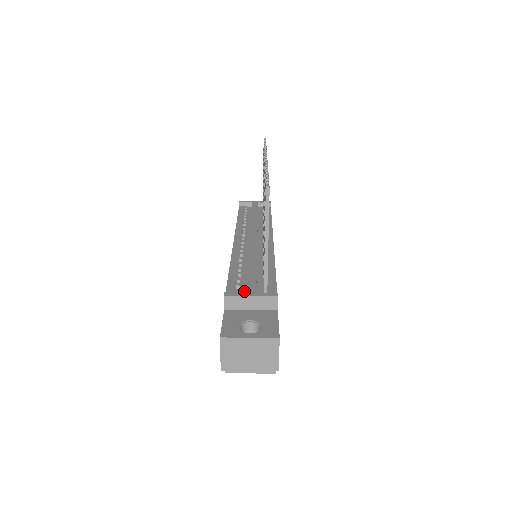
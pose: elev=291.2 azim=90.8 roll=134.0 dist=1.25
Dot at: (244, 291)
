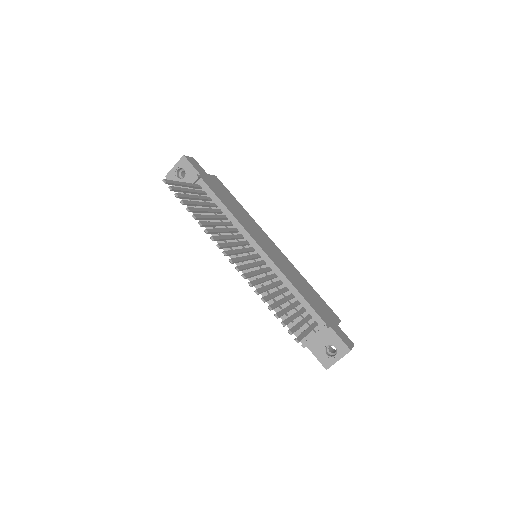
Dot at: (304, 329)
